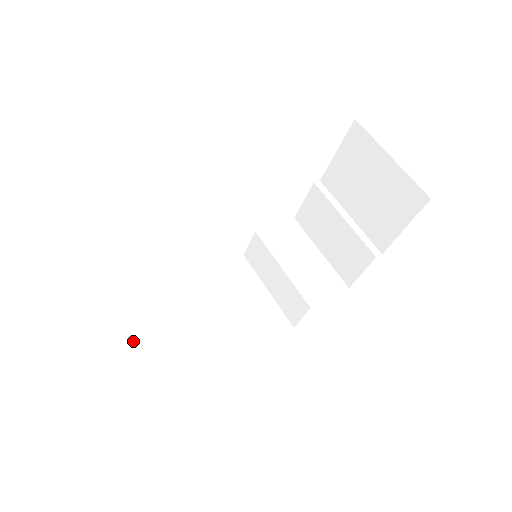
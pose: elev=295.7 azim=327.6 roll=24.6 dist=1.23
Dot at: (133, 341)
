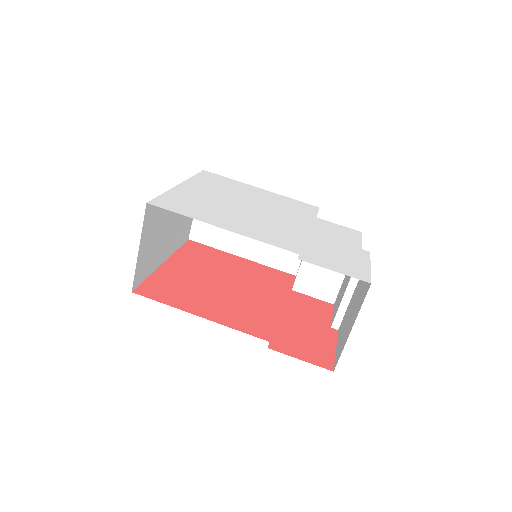
Dot at: occluded
